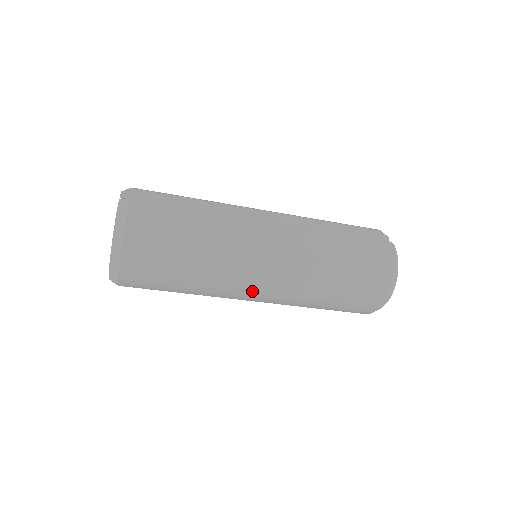
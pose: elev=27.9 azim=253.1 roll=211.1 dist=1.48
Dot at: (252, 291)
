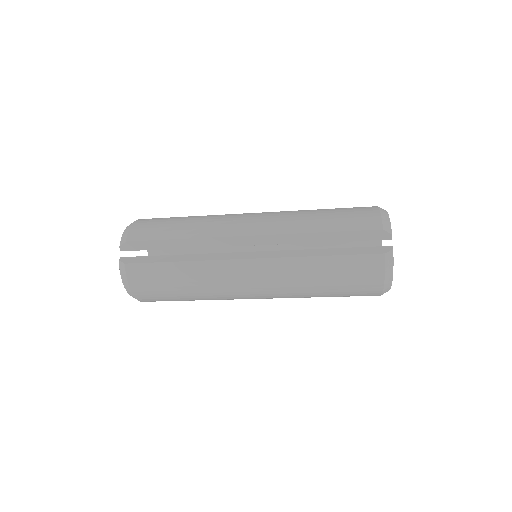
Dot at: occluded
